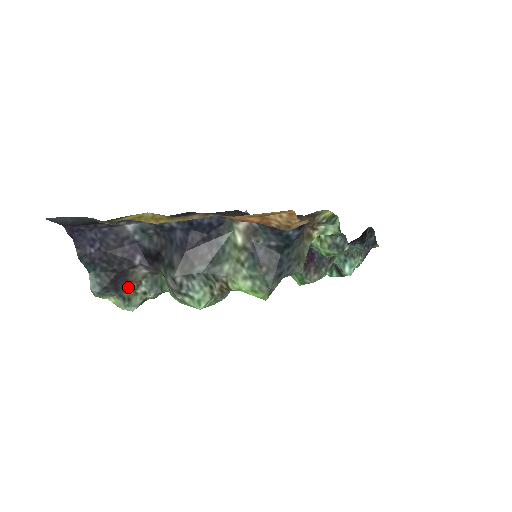
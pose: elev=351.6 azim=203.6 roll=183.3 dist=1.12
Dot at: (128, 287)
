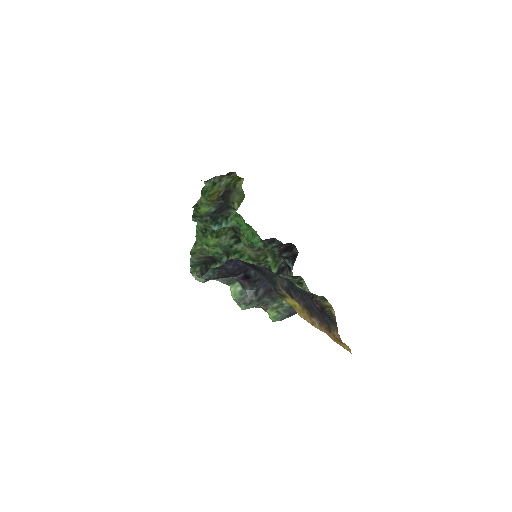
Dot at: (216, 278)
